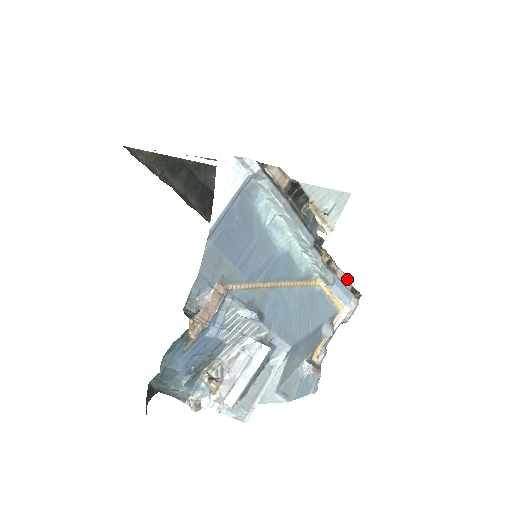
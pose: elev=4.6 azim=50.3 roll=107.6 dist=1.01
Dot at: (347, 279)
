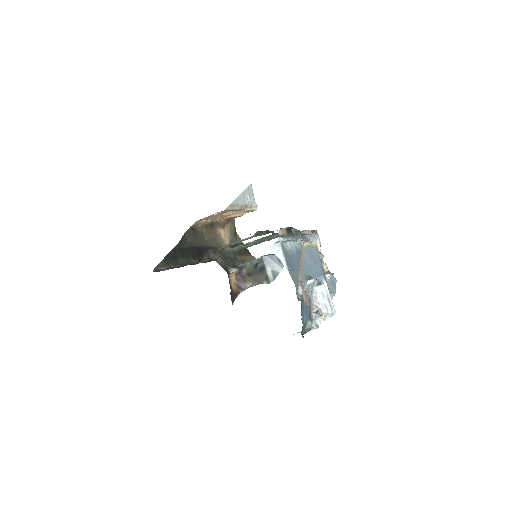
Dot at: (308, 231)
